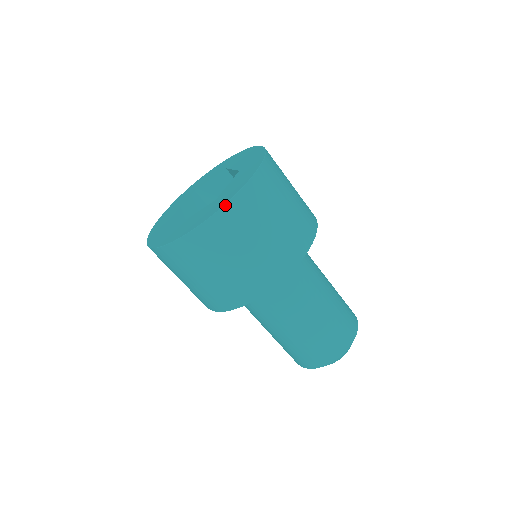
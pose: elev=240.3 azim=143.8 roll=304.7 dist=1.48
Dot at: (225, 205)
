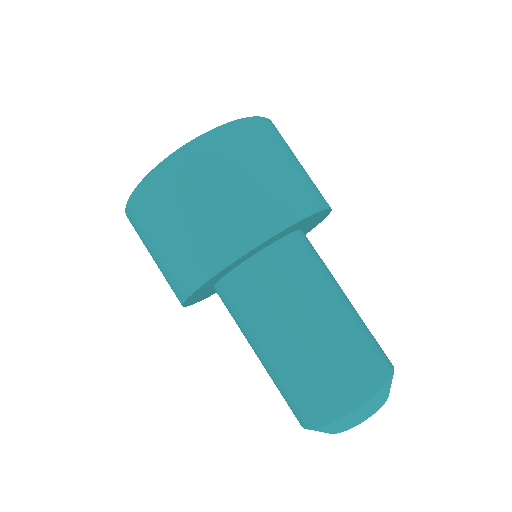
Dot at: (156, 167)
